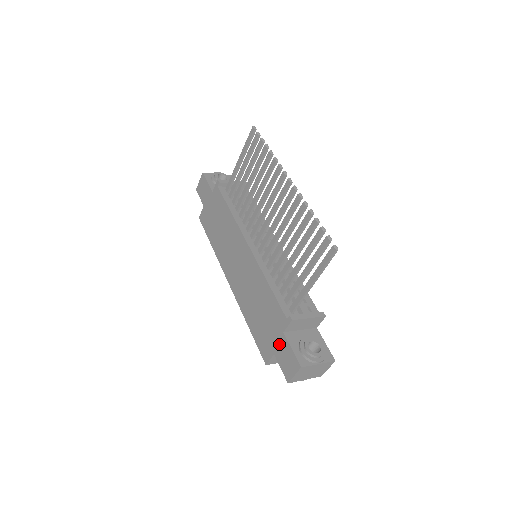
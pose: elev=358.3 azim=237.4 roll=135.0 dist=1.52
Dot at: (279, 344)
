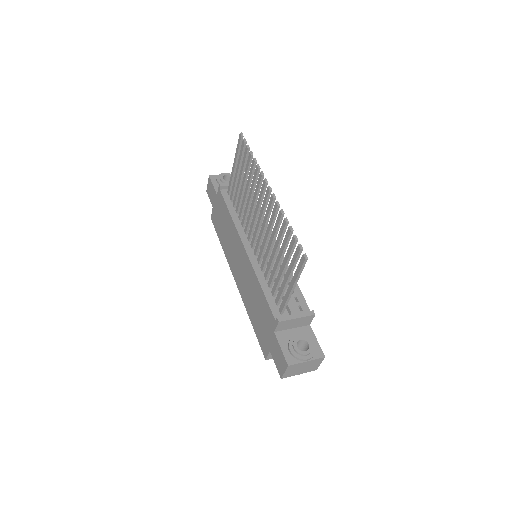
Dot at: (272, 342)
